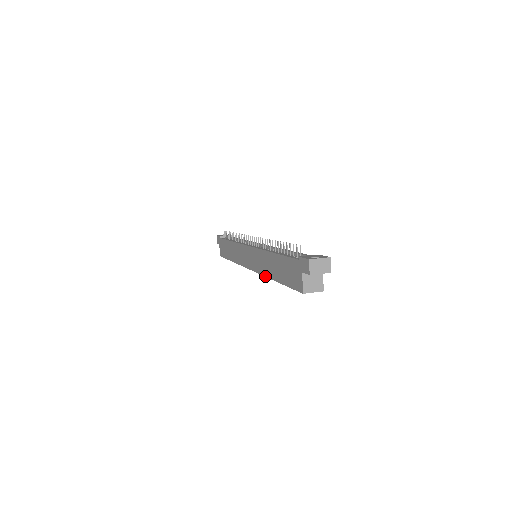
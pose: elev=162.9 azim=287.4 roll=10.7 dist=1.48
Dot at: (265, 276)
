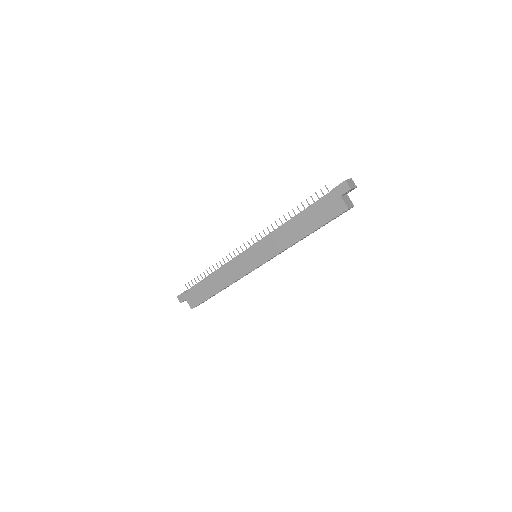
Dot at: (288, 247)
